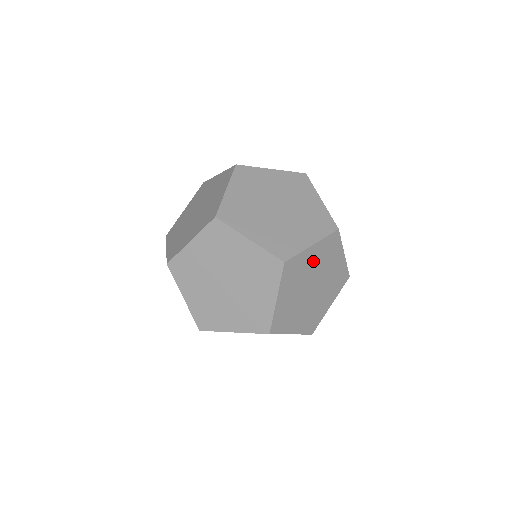
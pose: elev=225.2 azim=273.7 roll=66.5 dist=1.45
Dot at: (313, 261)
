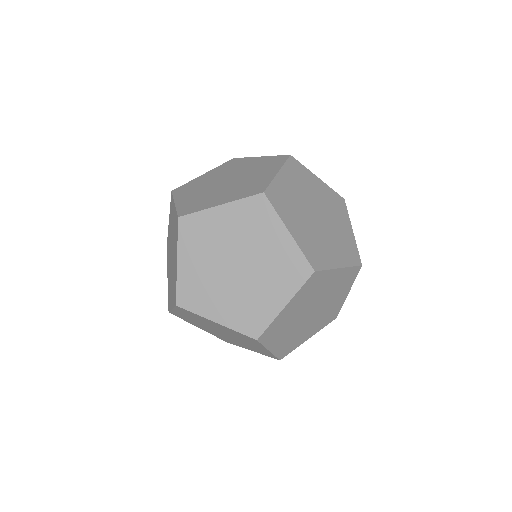
Dot at: (296, 308)
